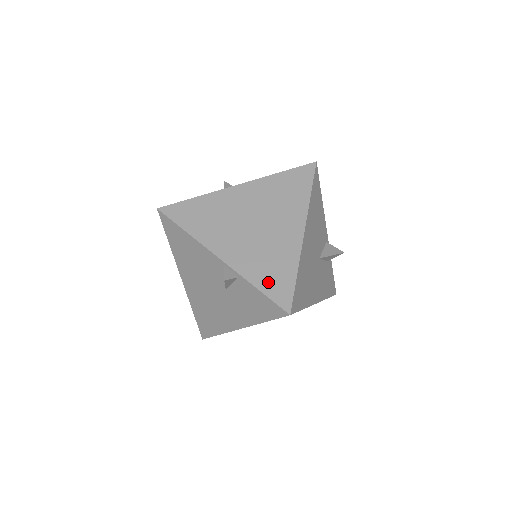
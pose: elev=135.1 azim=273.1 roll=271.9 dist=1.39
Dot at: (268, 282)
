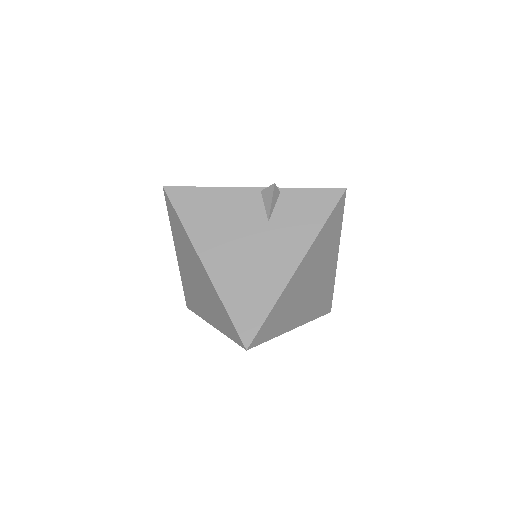
Dot at: occluded
